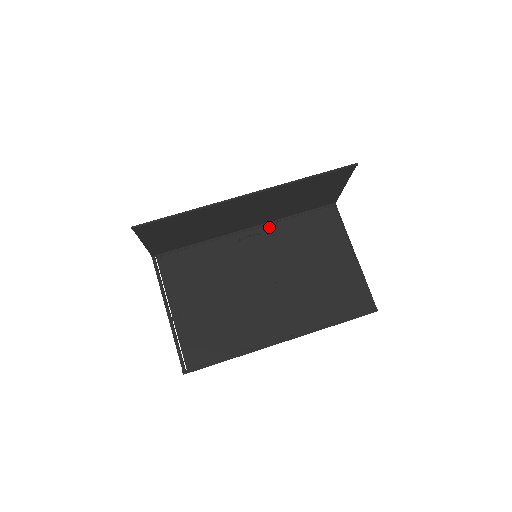
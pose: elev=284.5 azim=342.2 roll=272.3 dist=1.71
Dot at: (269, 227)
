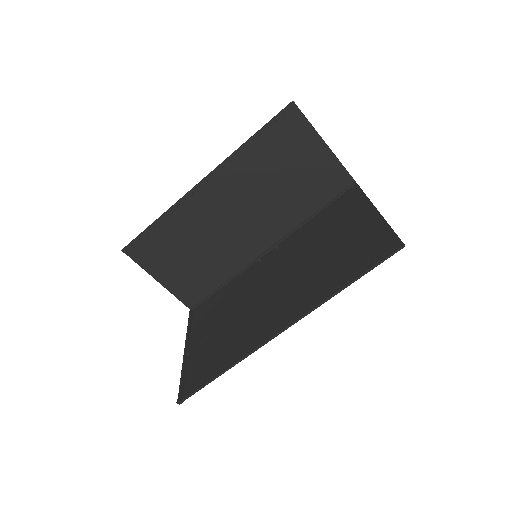
Dot at: (288, 238)
